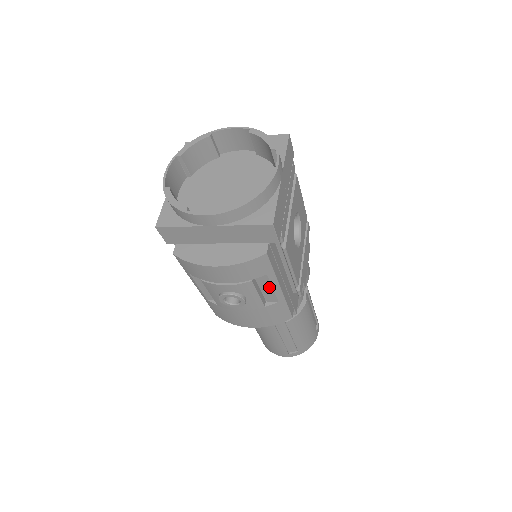
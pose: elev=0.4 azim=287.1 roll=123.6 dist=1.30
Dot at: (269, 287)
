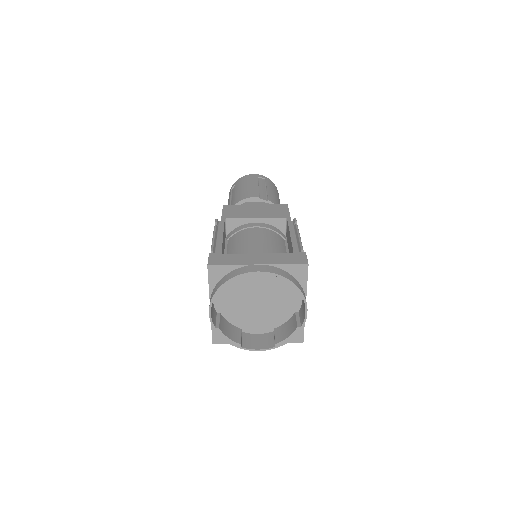
Dot at: occluded
